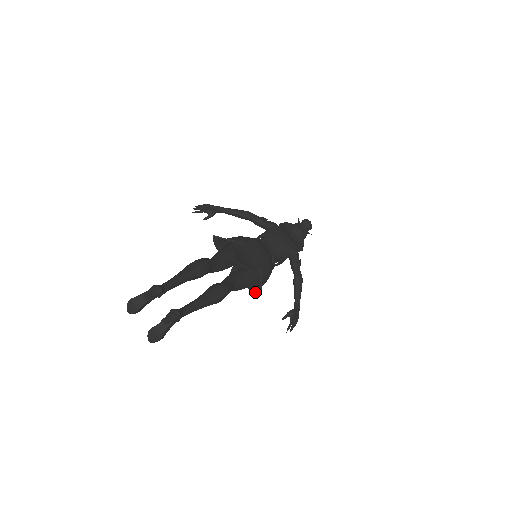
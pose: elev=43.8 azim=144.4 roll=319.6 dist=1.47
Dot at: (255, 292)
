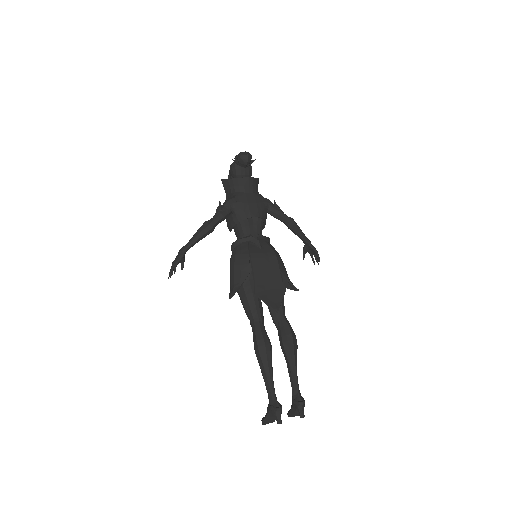
Dot at: (288, 287)
